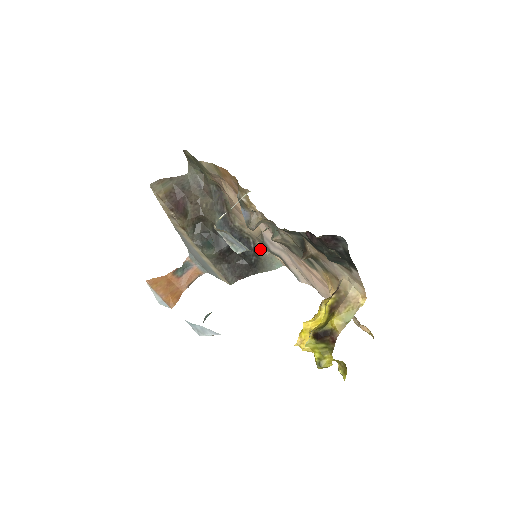
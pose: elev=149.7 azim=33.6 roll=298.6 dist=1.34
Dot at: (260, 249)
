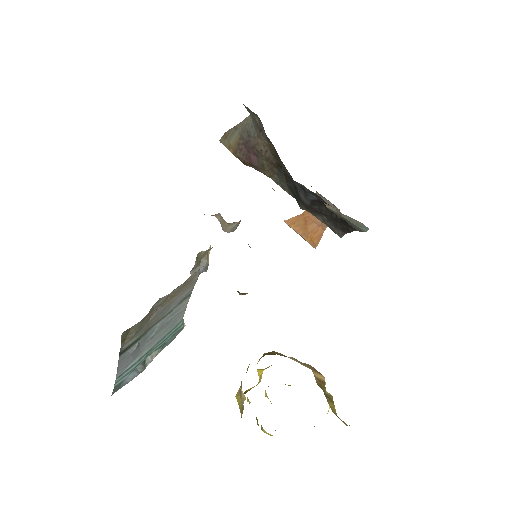
Dot at: (331, 209)
